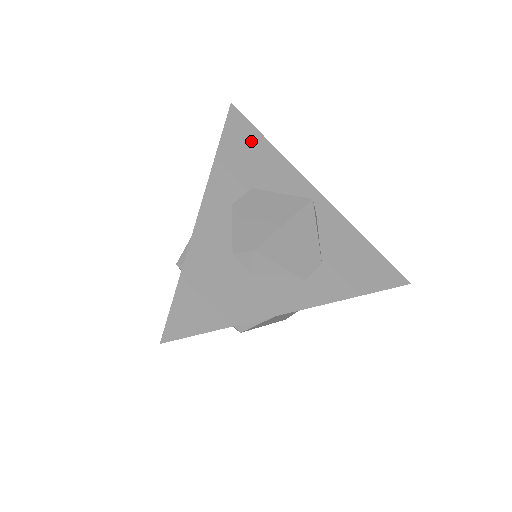
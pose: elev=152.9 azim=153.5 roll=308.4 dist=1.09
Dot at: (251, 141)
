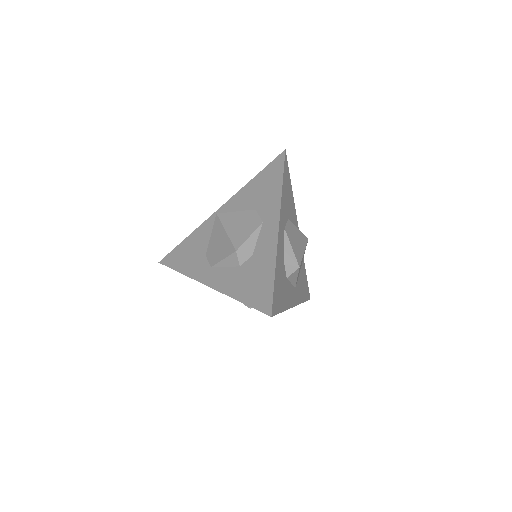
Dot at: (289, 183)
